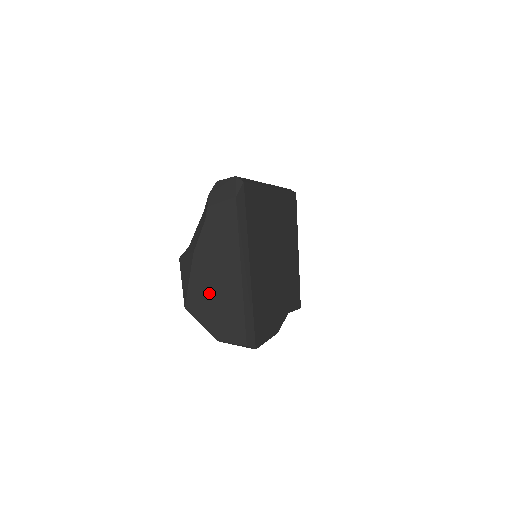
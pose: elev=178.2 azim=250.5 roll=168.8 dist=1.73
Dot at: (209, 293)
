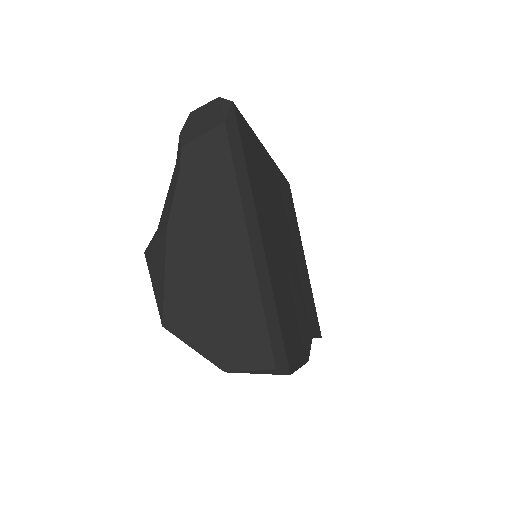
Dot at: (200, 290)
